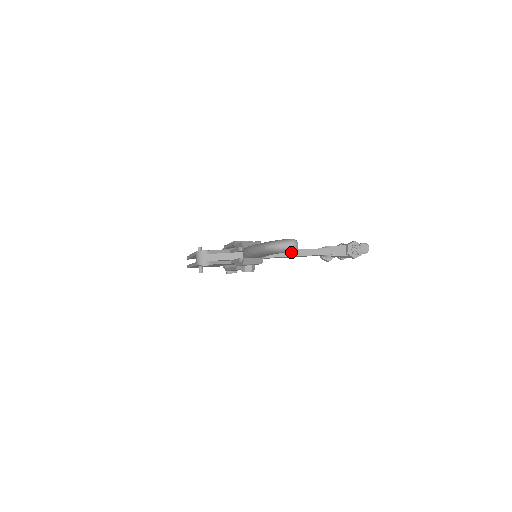
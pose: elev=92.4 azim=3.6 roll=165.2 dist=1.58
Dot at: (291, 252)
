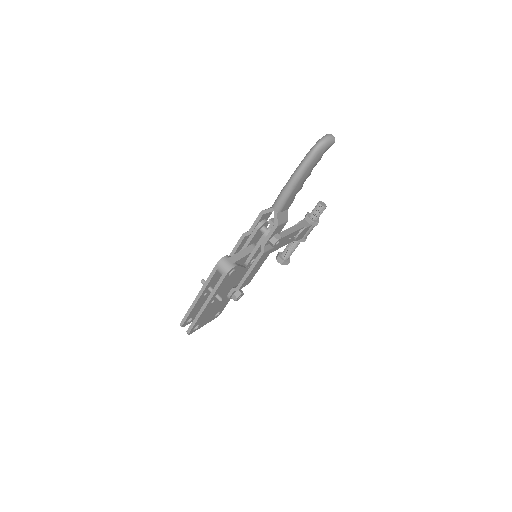
Dot at: (280, 234)
